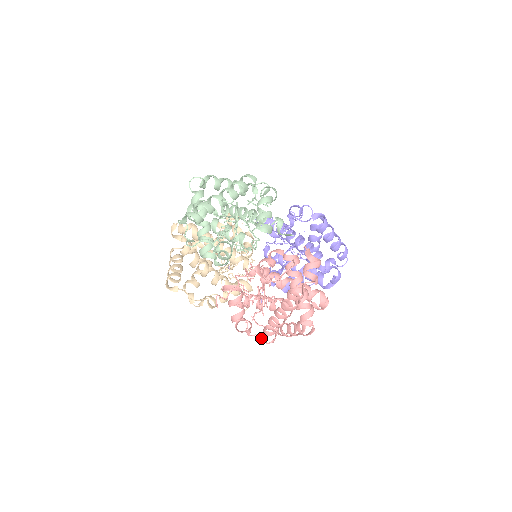
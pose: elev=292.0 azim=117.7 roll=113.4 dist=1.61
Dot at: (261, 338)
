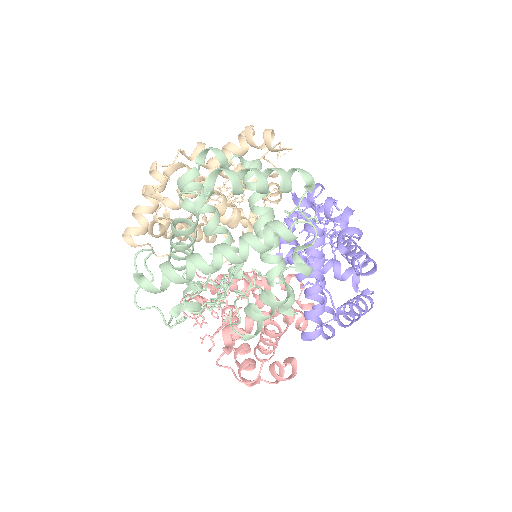
Dot at: occluded
